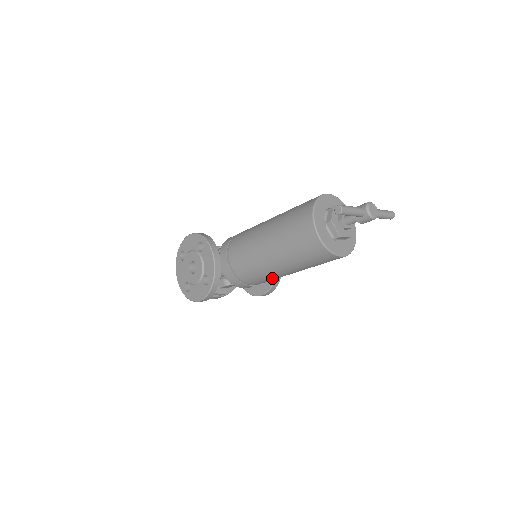
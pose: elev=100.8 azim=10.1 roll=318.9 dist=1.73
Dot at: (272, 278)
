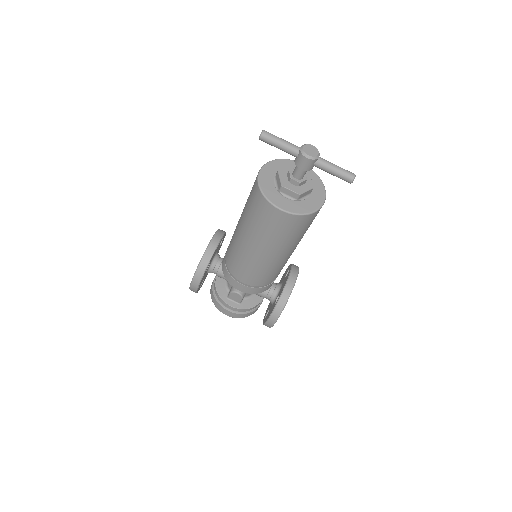
Dot at: (248, 264)
